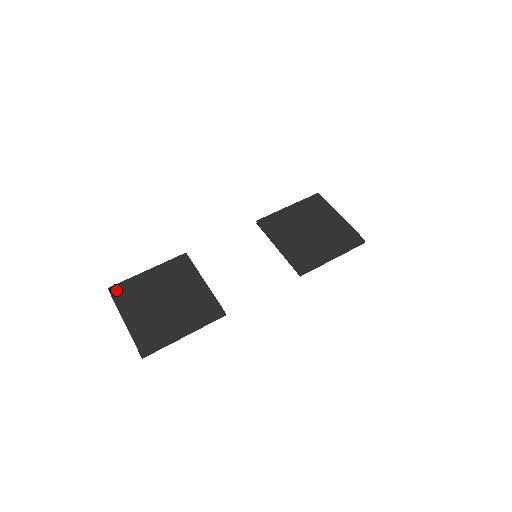
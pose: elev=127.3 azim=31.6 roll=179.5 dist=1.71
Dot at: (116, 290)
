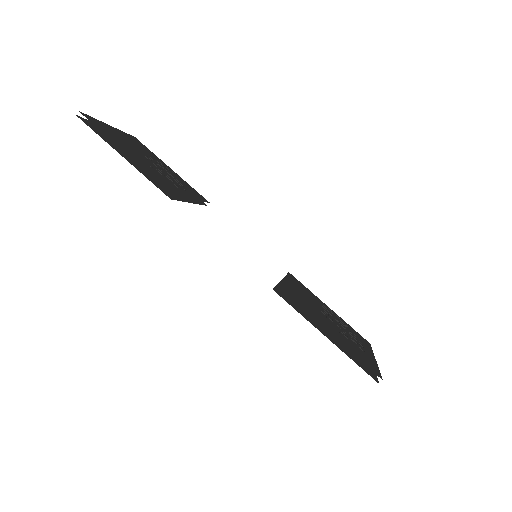
Dot at: (137, 140)
